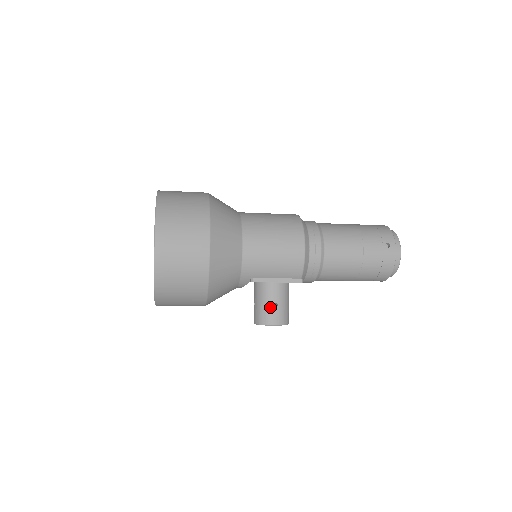
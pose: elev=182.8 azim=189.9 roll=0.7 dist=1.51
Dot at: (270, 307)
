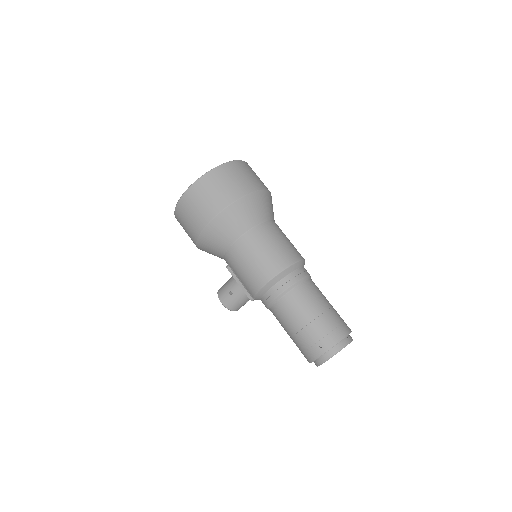
Dot at: (228, 291)
